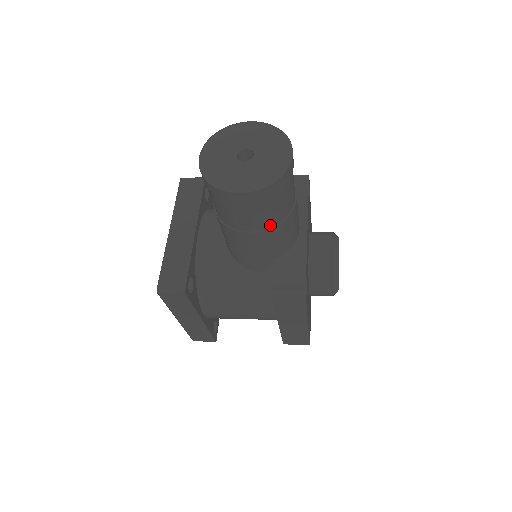
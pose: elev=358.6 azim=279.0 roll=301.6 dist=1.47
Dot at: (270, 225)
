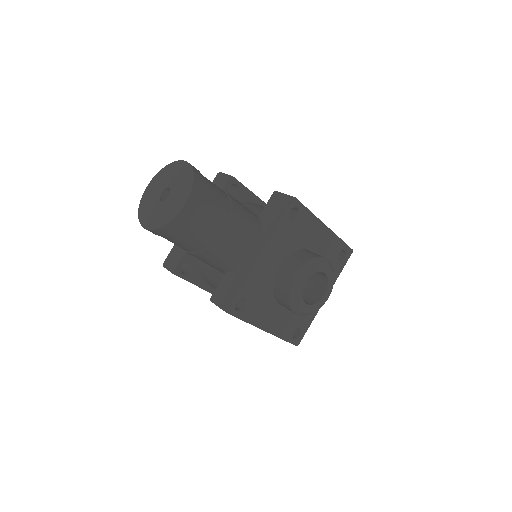
Dot at: (194, 250)
